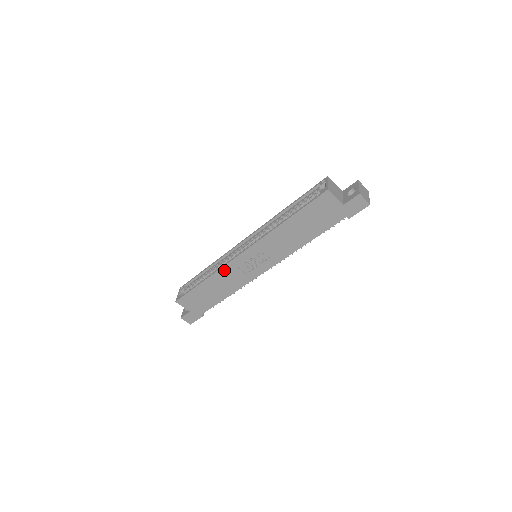
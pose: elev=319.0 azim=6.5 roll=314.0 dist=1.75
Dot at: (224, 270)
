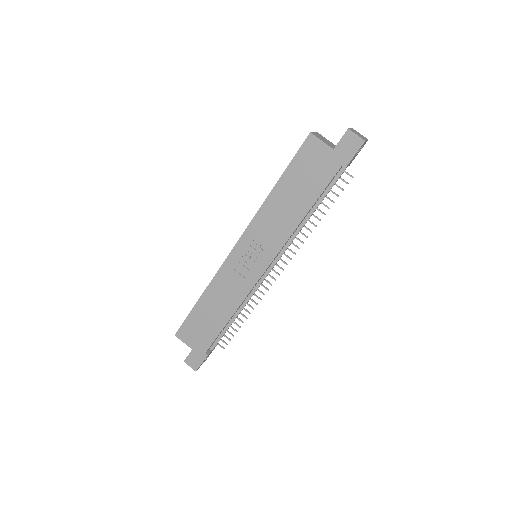
Dot at: (220, 276)
